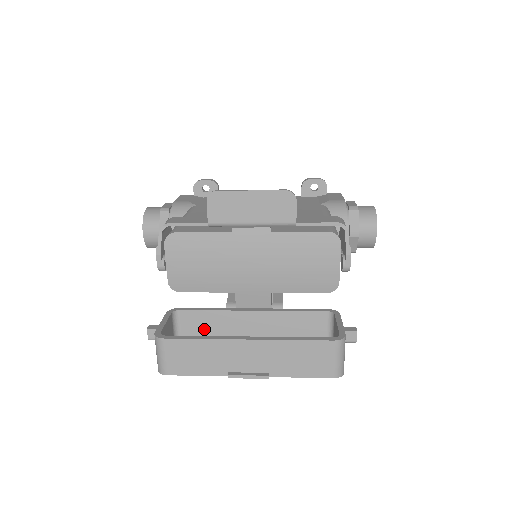
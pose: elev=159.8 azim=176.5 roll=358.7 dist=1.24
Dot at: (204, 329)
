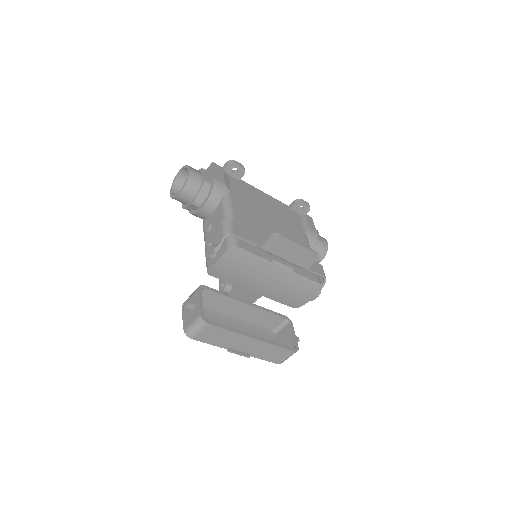
Dot at: (211, 302)
